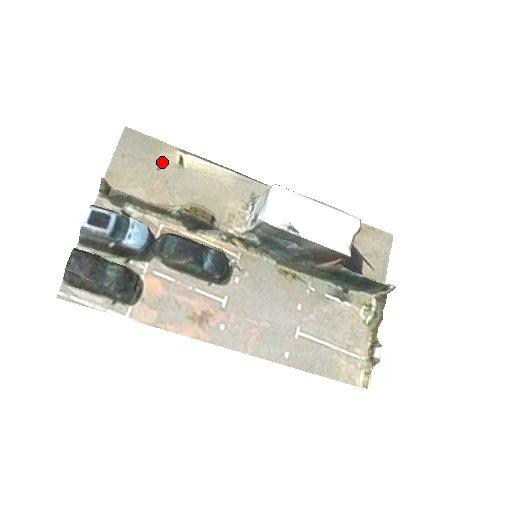
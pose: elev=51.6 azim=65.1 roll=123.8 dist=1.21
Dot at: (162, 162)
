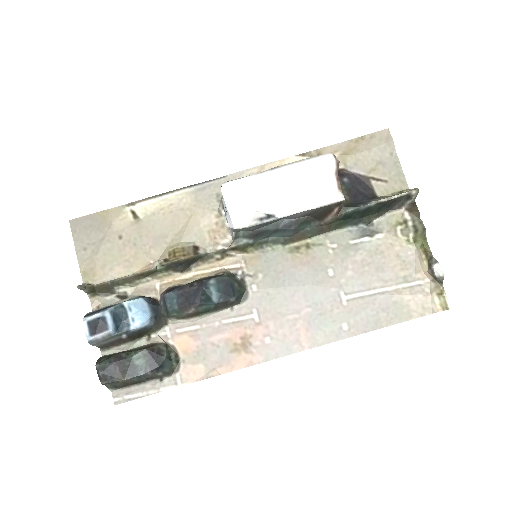
Dot at: (119, 229)
